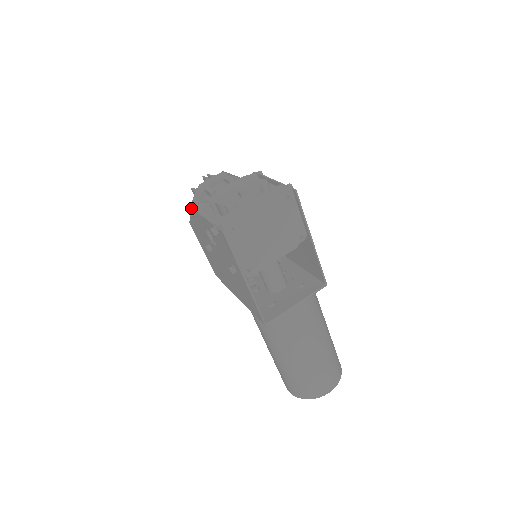
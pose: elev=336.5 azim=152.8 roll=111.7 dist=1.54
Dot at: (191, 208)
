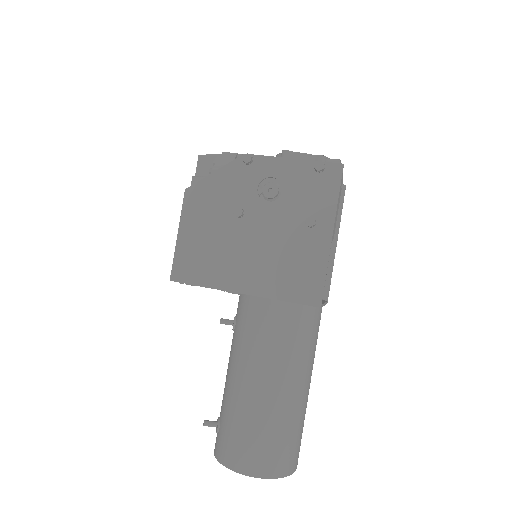
Dot at: (245, 155)
